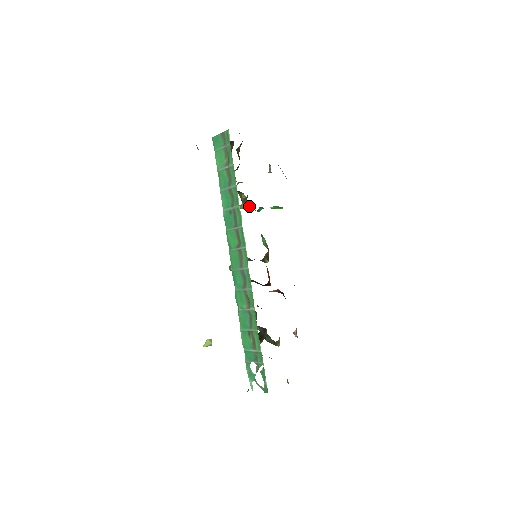
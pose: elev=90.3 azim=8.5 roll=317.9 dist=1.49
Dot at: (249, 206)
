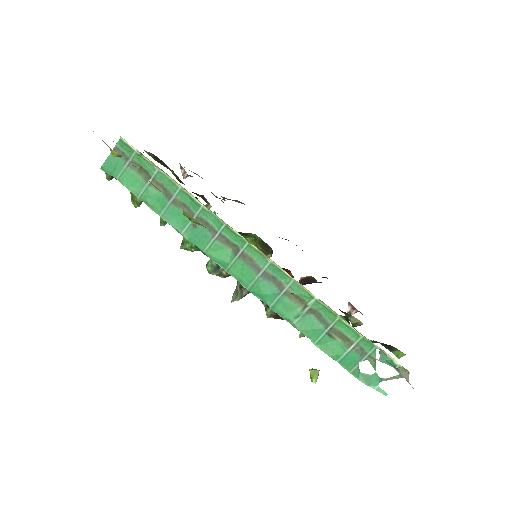
Dot at: occluded
